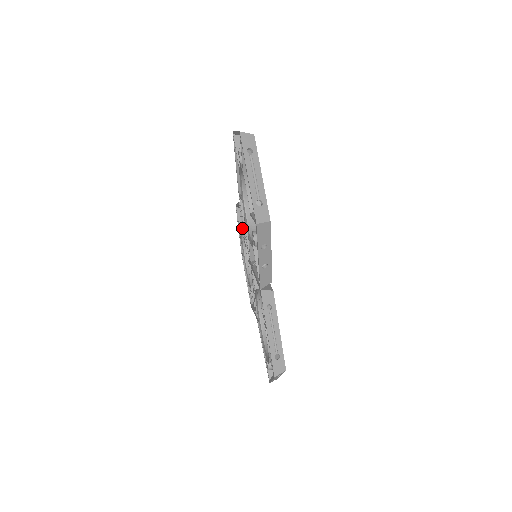
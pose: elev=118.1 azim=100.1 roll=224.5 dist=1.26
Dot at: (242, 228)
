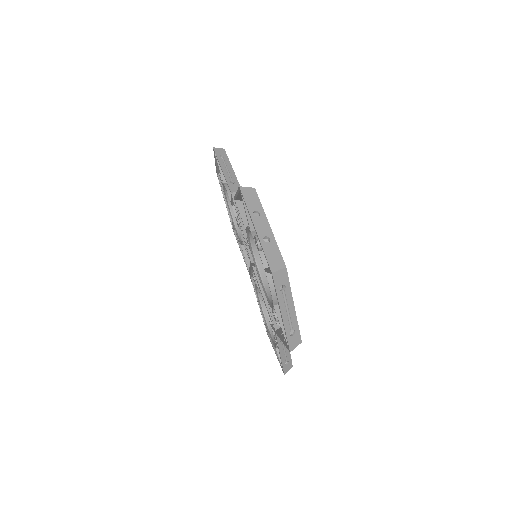
Dot at: (232, 204)
